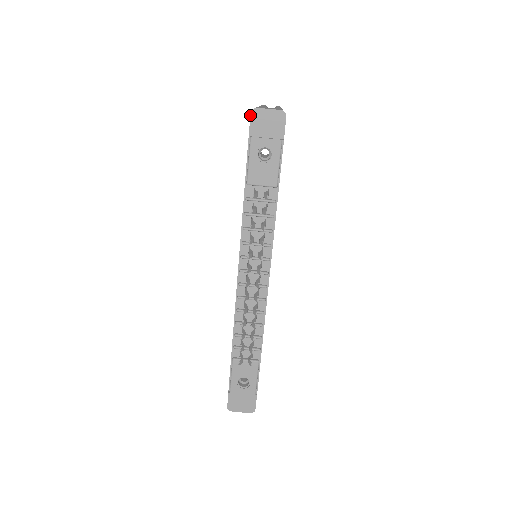
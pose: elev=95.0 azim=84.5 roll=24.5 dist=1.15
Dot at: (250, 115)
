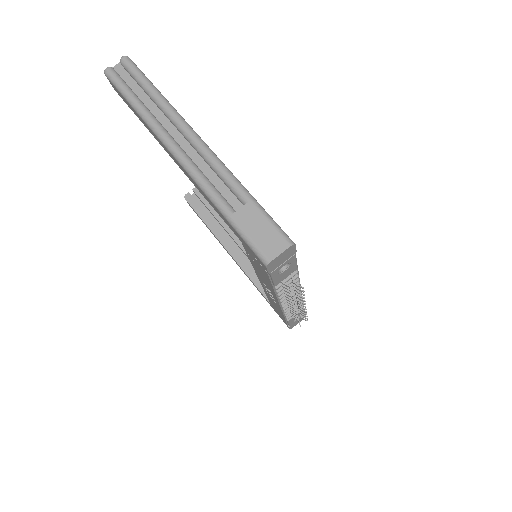
Dot at: (266, 268)
